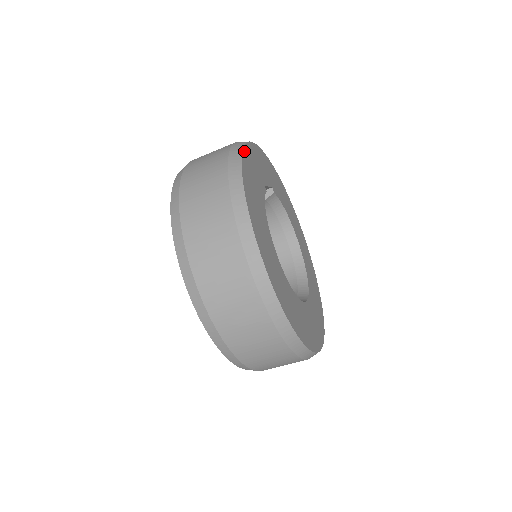
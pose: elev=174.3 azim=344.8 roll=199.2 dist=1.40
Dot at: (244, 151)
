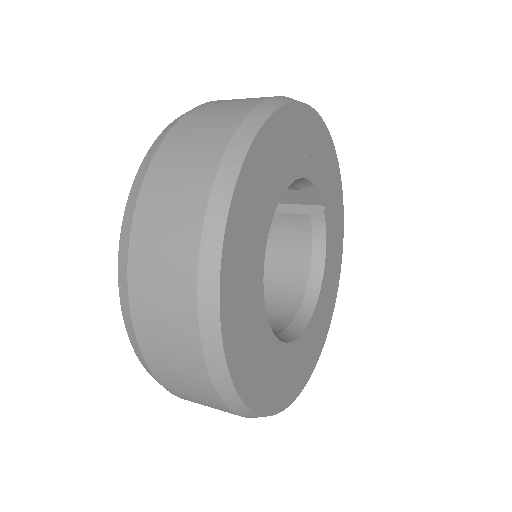
Dot at: (316, 115)
